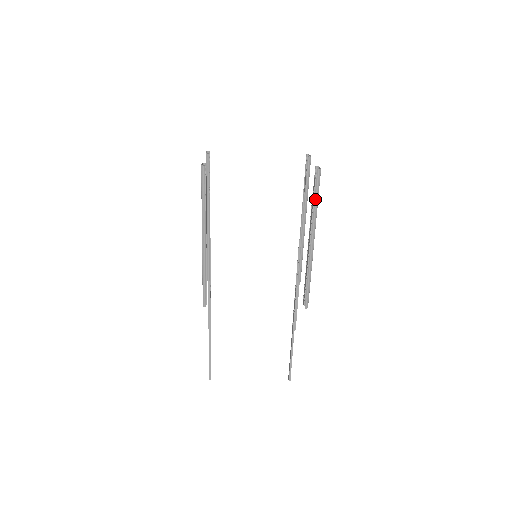
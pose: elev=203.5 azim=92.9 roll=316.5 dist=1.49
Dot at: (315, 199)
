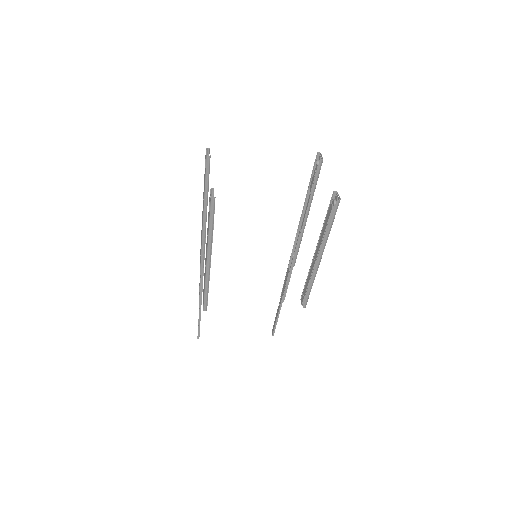
Dot at: (329, 225)
